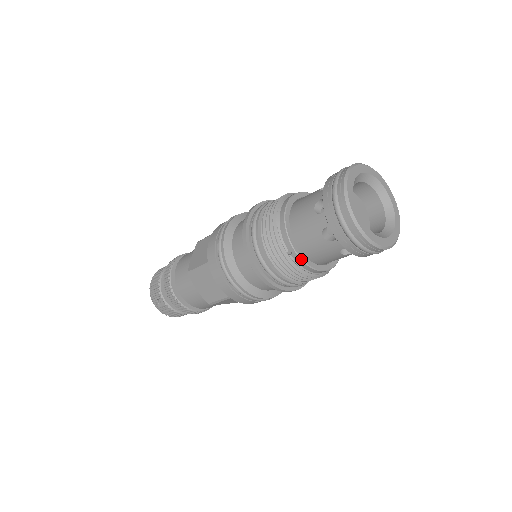
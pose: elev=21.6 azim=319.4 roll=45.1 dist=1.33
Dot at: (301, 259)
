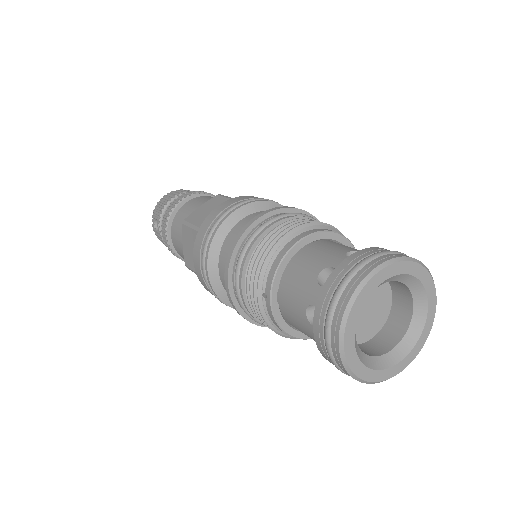
Dot at: (272, 311)
